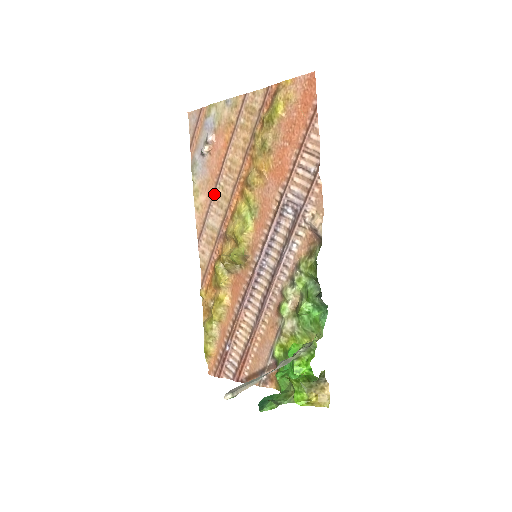
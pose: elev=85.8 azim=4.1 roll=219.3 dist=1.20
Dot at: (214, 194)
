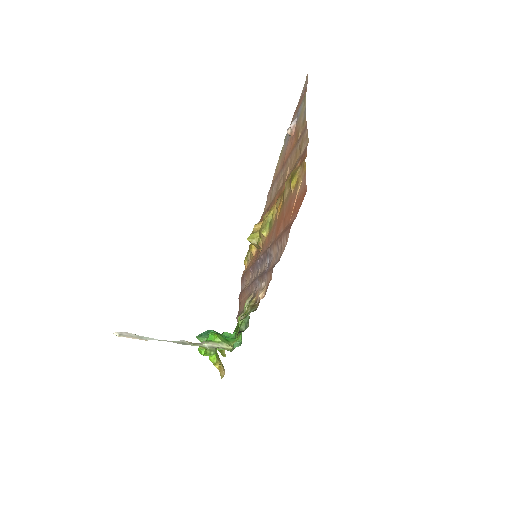
Dot at: (279, 174)
